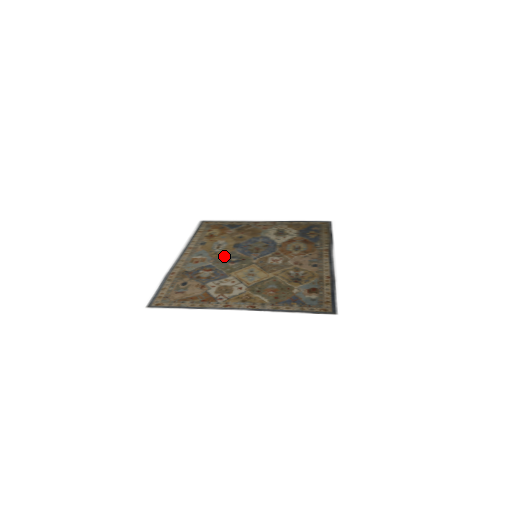
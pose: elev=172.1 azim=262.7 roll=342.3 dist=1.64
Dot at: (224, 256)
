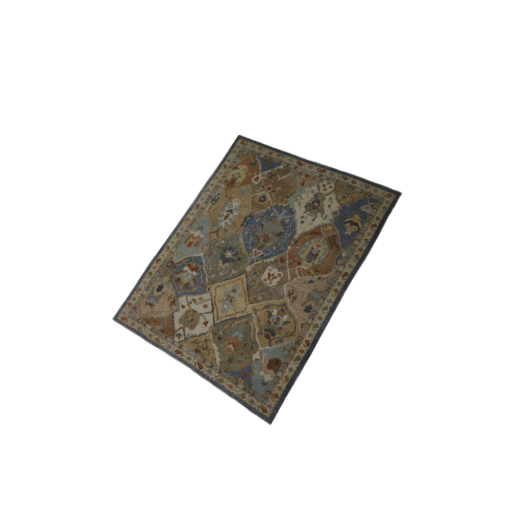
Dot at: (222, 242)
